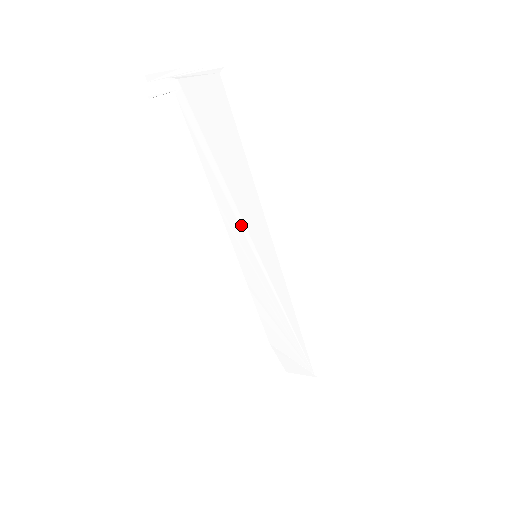
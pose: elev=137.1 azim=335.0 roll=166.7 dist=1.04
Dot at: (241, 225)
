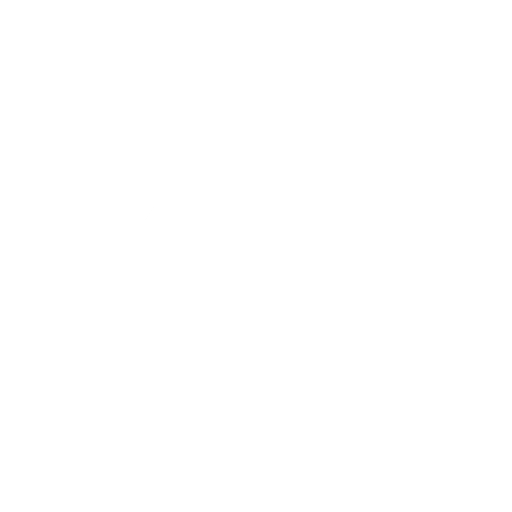
Dot at: (233, 244)
